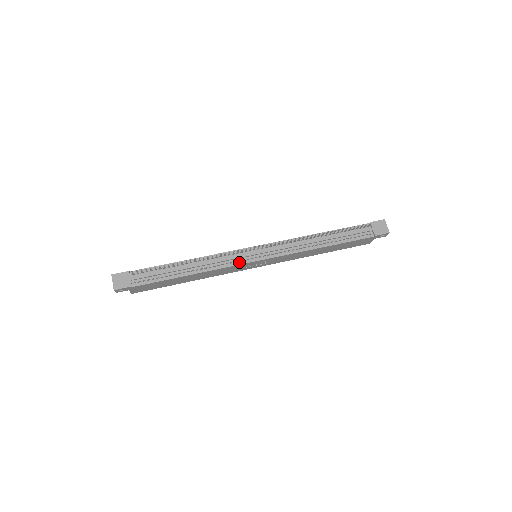
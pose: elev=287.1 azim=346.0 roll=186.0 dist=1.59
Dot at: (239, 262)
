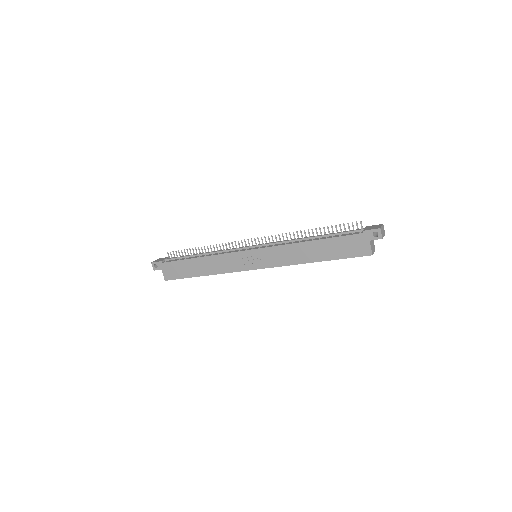
Dot at: (236, 251)
